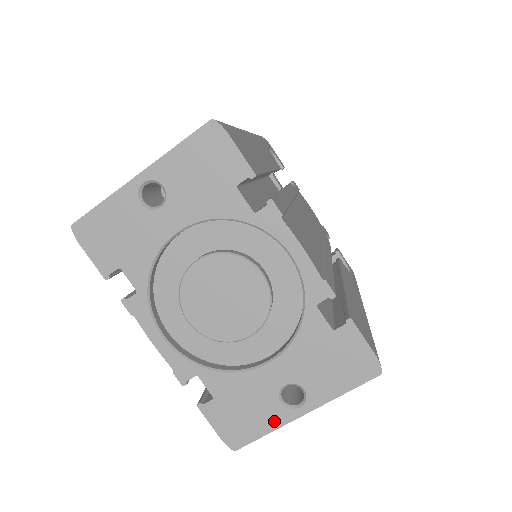
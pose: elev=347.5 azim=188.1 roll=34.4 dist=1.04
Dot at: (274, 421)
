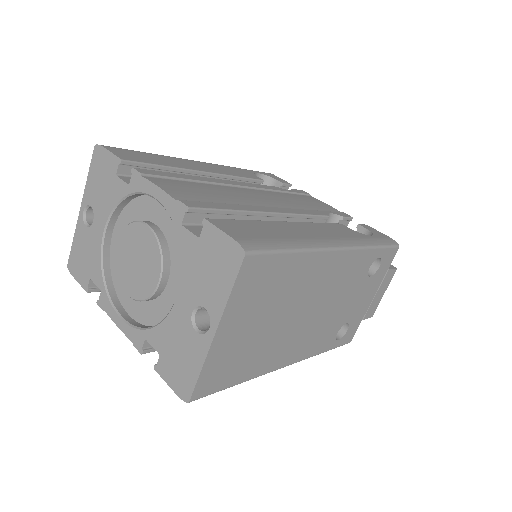
Dot at: (199, 354)
